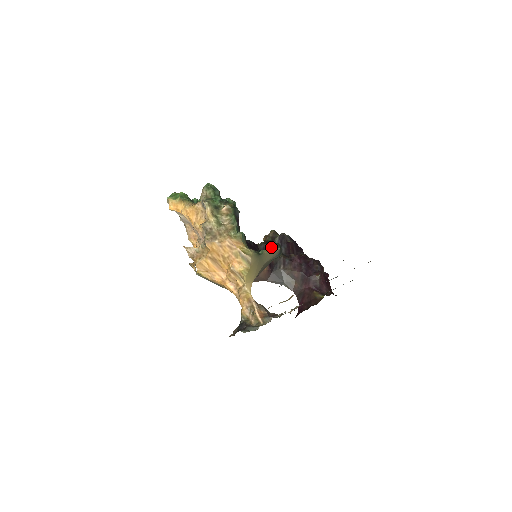
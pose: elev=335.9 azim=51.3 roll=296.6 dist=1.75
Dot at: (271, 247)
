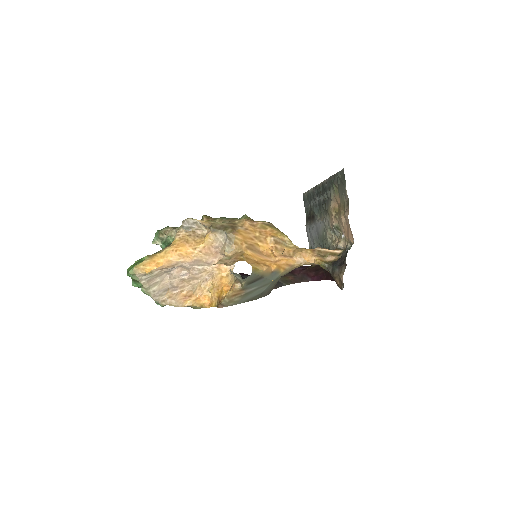
Dot at: occluded
